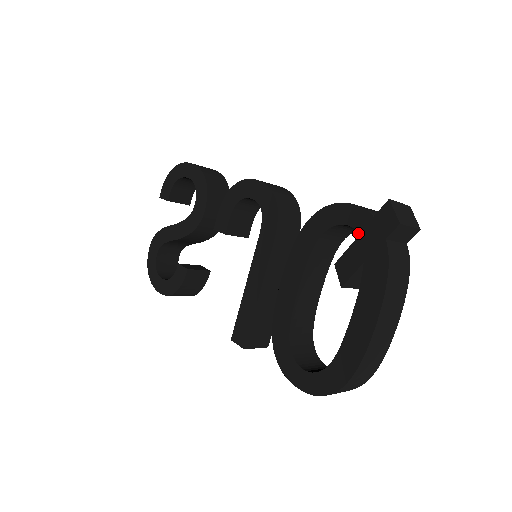
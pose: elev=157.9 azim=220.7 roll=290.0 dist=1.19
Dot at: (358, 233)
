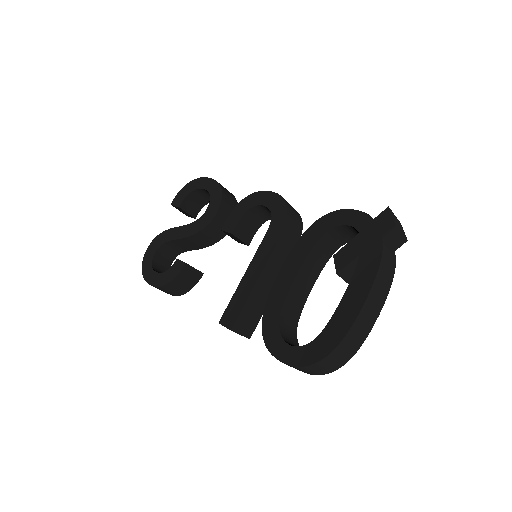
Dot at: (358, 231)
